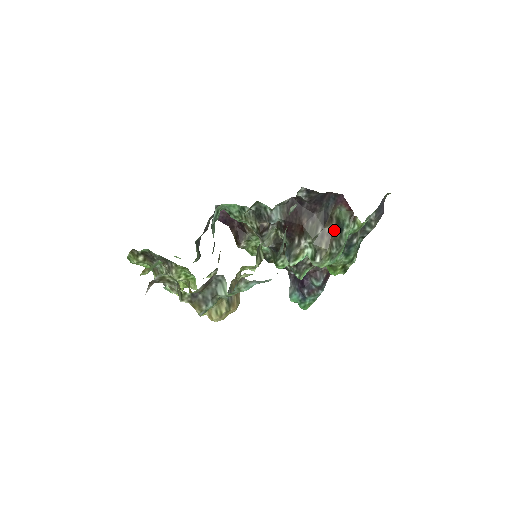
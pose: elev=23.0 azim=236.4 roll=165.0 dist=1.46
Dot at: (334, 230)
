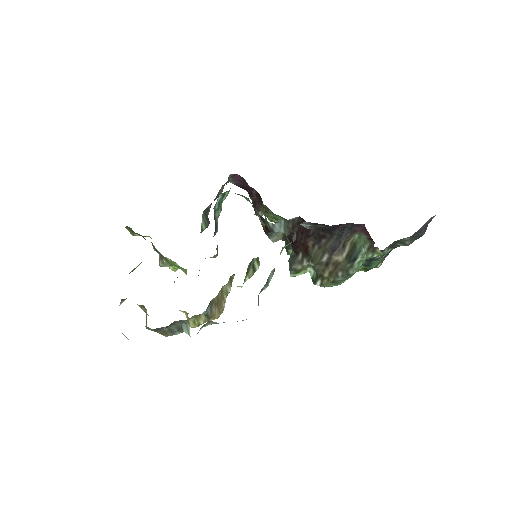
Dot at: (342, 262)
